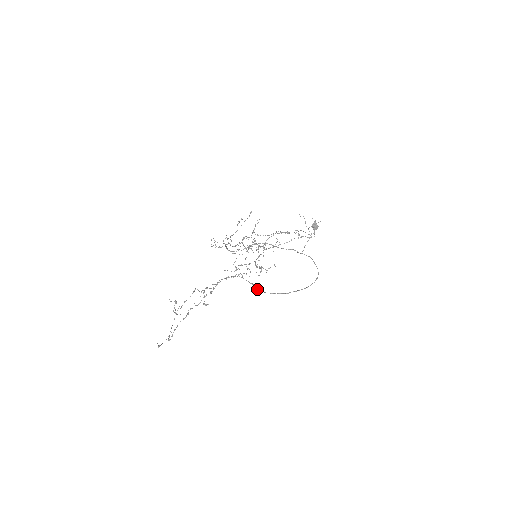
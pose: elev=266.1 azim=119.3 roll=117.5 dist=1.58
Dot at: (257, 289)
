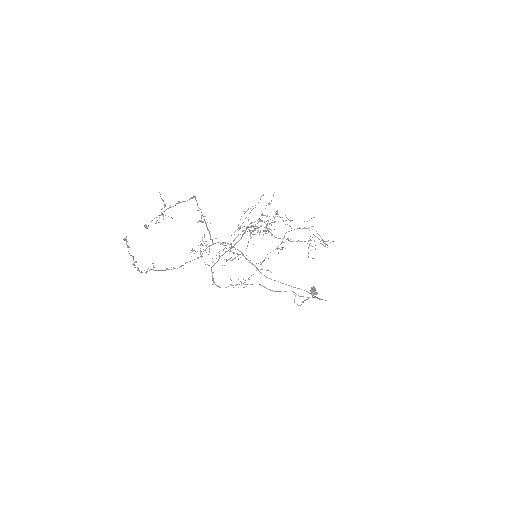
Dot at: occluded
